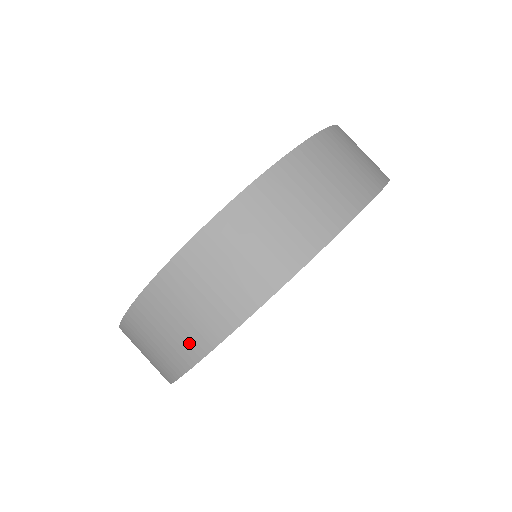
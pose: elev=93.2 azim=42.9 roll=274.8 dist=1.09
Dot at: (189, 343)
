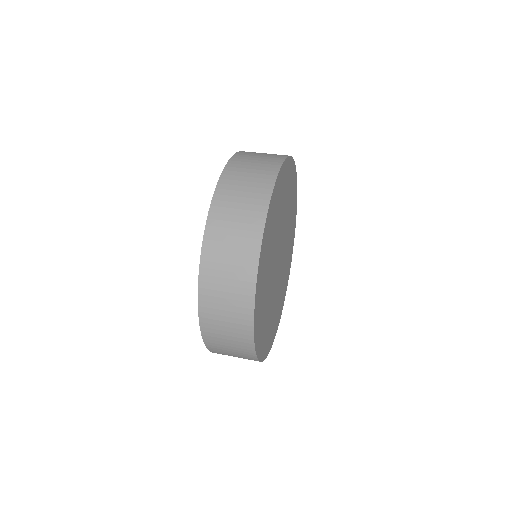
Dot at: (241, 300)
